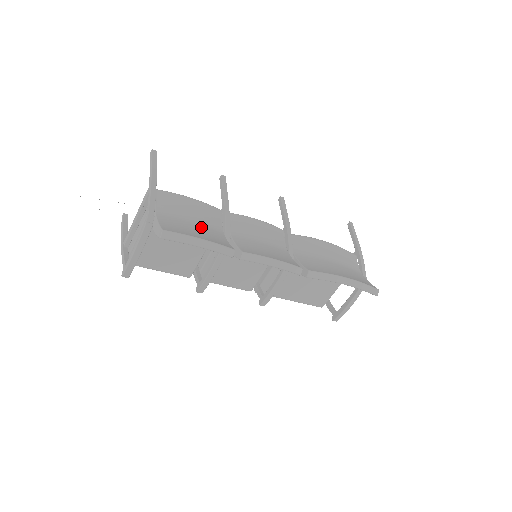
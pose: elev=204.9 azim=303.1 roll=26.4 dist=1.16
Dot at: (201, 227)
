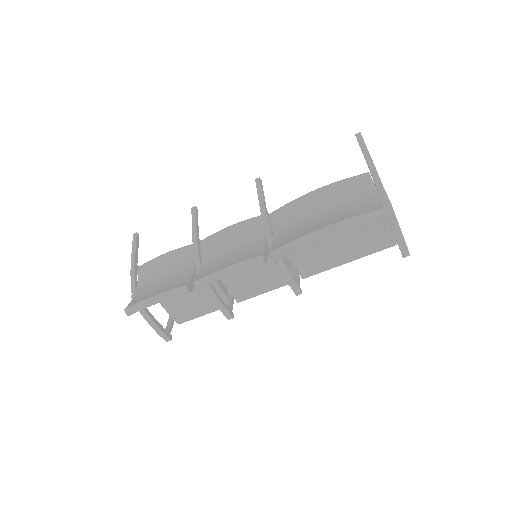
Dot at: (169, 278)
